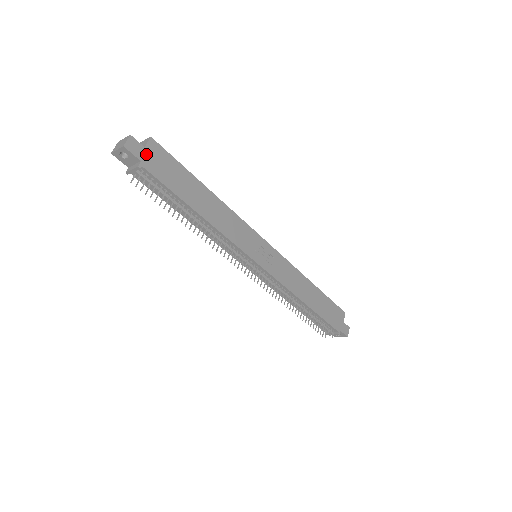
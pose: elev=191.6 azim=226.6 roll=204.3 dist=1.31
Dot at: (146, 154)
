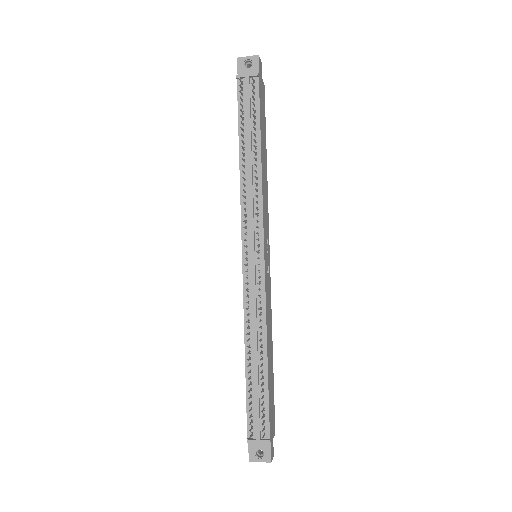
Dot at: (261, 81)
